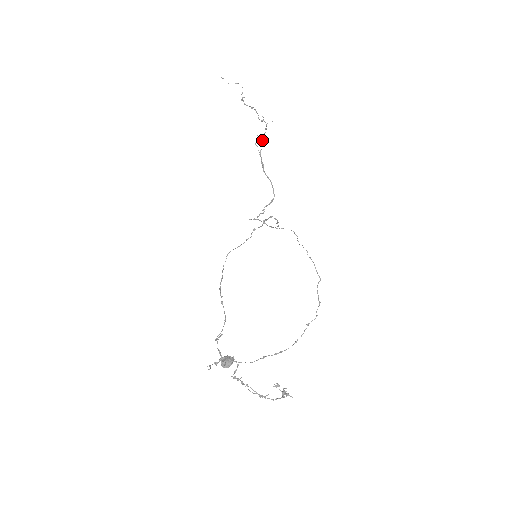
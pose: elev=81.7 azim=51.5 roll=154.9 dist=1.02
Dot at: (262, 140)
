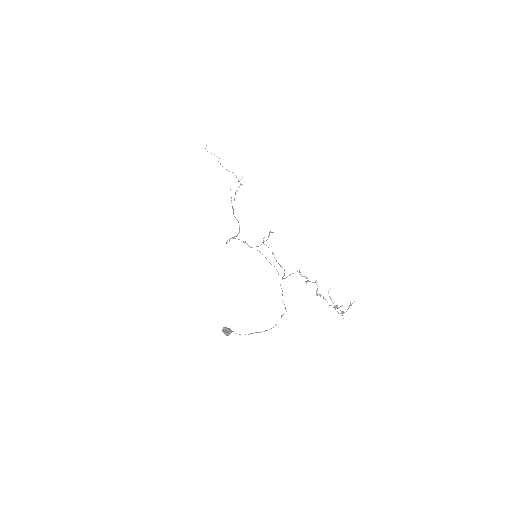
Dot at: (235, 193)
